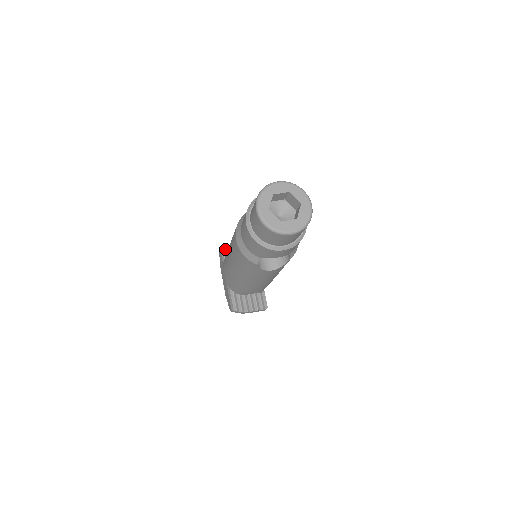
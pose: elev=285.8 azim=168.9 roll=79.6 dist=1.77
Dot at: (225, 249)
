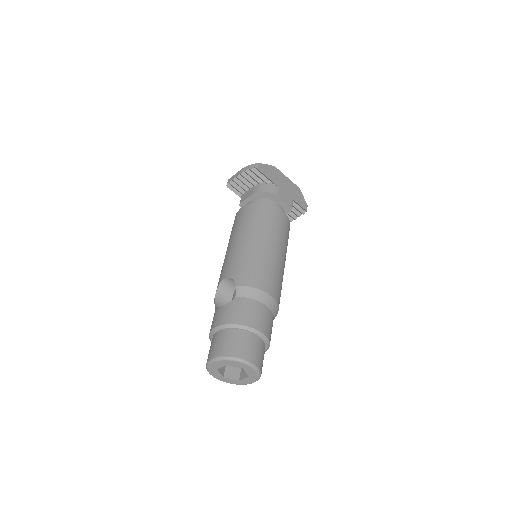
Dot at: (232, 186)
